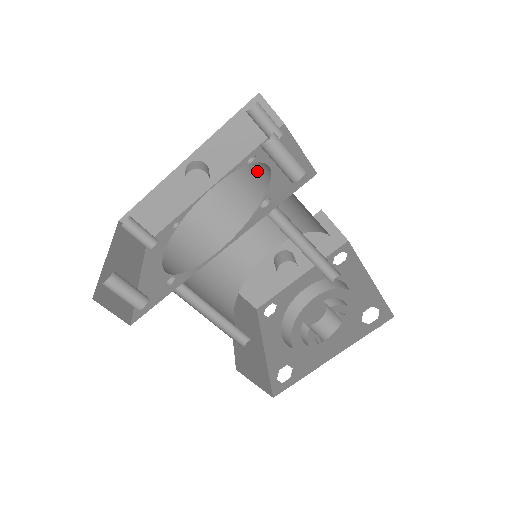
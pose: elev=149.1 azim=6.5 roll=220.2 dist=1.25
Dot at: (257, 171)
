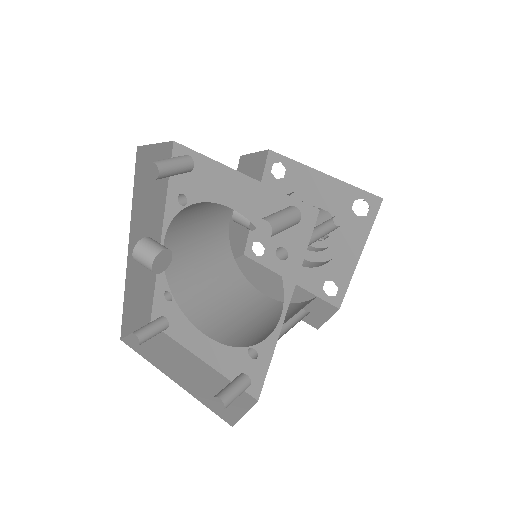
Dot at: (196, 203)
